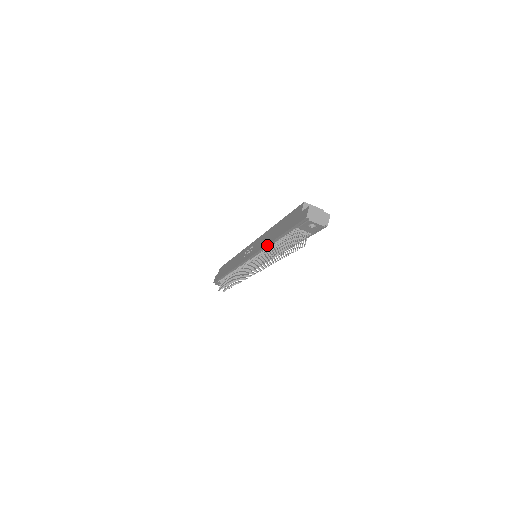
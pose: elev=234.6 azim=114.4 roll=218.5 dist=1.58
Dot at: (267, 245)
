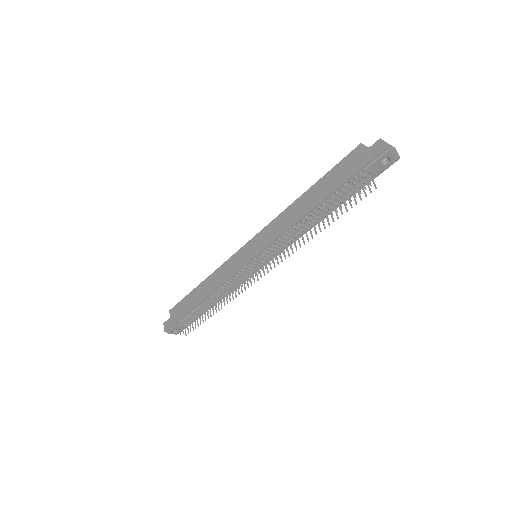
Dot at: (299, 220)
